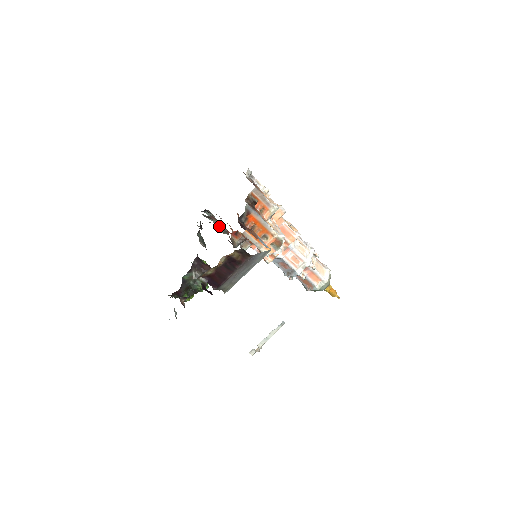
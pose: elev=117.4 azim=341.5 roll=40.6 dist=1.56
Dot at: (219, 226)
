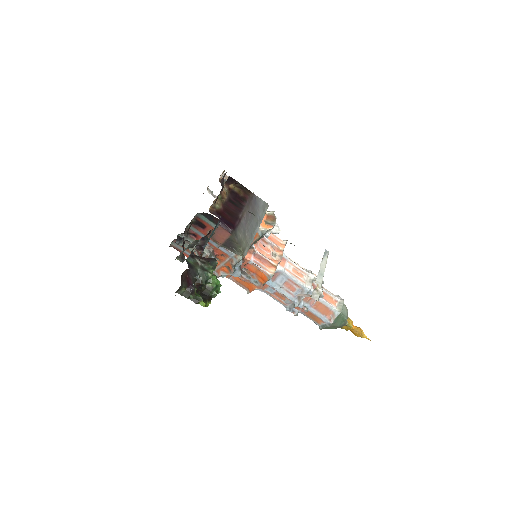
Dot at: occluded
